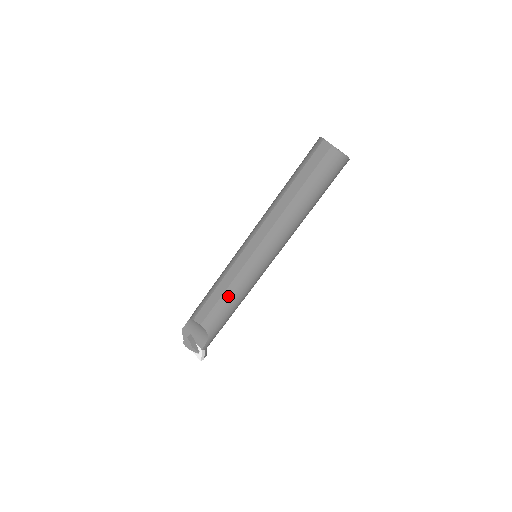
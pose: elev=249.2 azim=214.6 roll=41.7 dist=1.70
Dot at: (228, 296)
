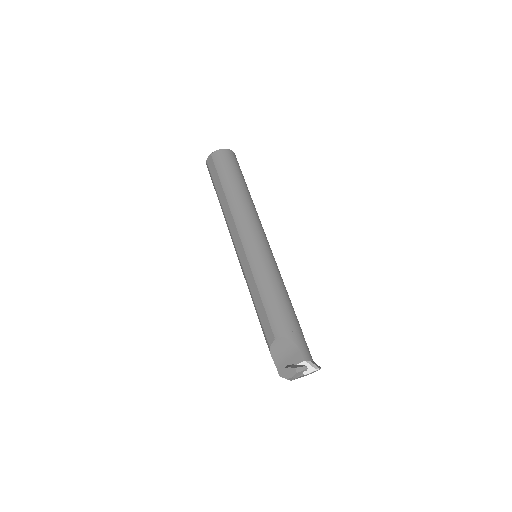
Dot at: (264, 292)
